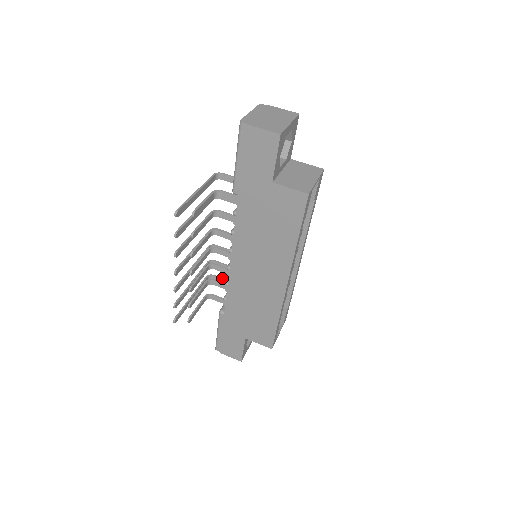
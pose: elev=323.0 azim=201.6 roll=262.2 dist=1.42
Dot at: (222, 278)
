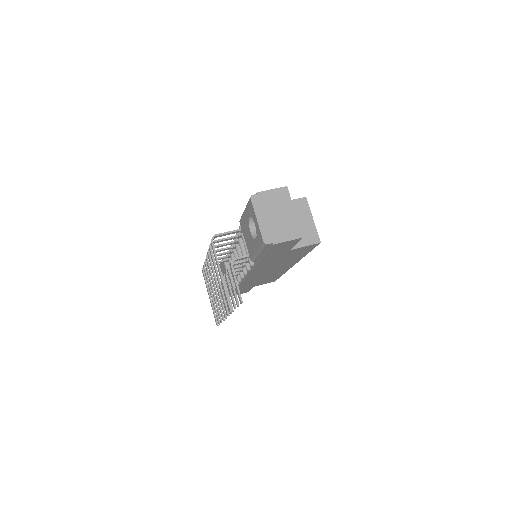
Dot at: occluded
